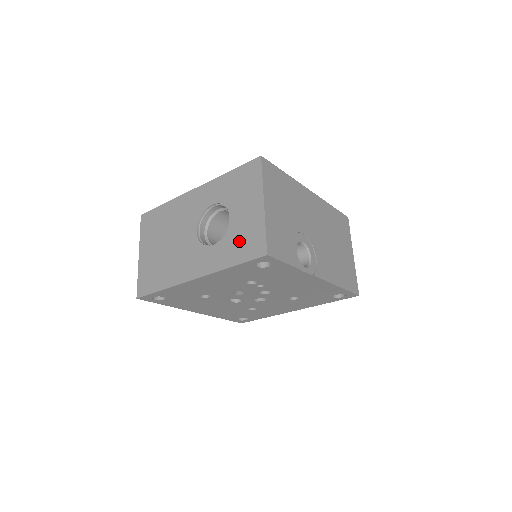
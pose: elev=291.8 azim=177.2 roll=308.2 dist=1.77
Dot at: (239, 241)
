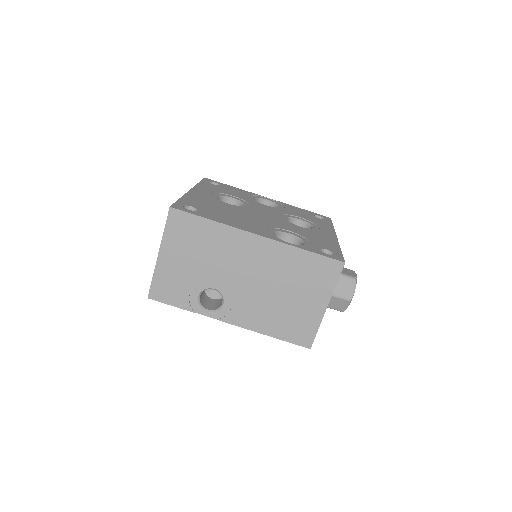
Dot at: occluded
